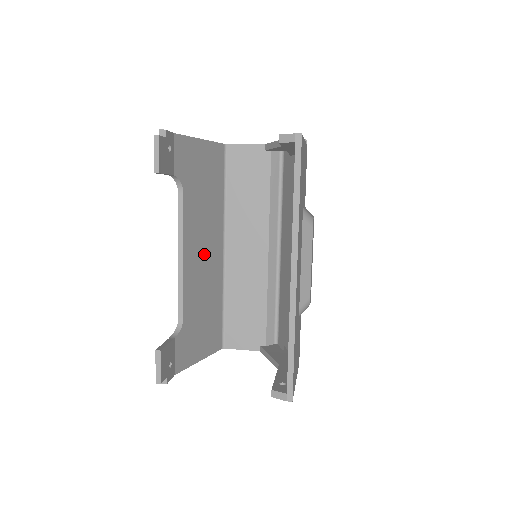
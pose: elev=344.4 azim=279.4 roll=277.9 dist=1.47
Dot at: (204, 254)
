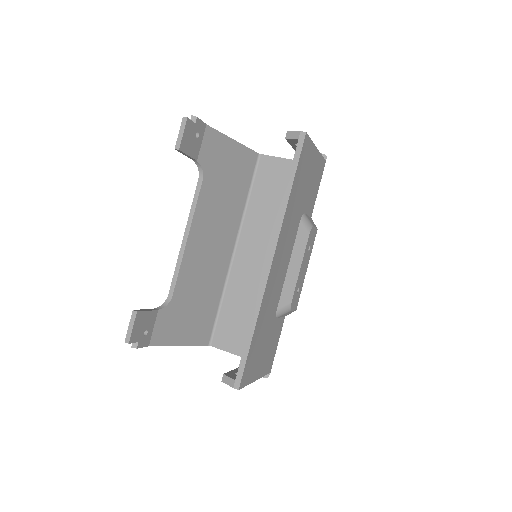
Dot at: (211, 245)
